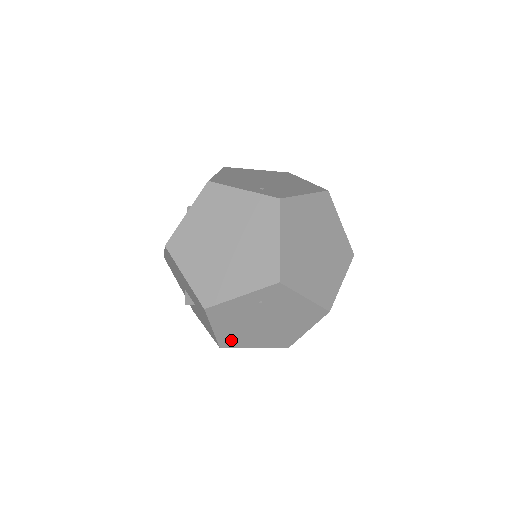
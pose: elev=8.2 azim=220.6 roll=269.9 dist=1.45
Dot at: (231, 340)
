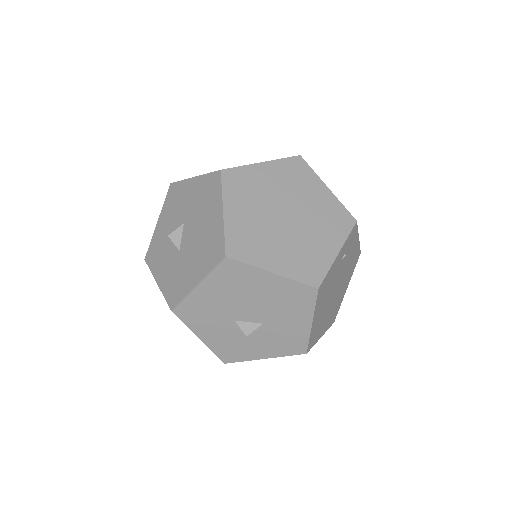
Dot at: (315, 334)
